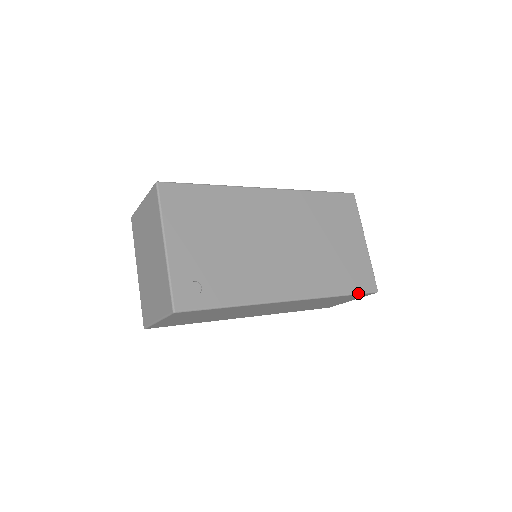
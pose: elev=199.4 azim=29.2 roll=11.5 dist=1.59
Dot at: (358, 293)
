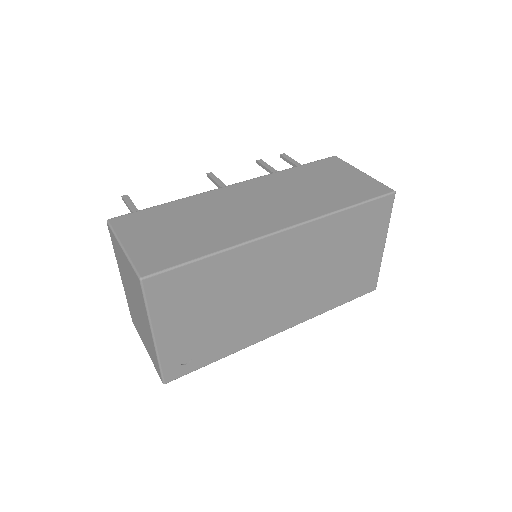
Dot at: occluded
